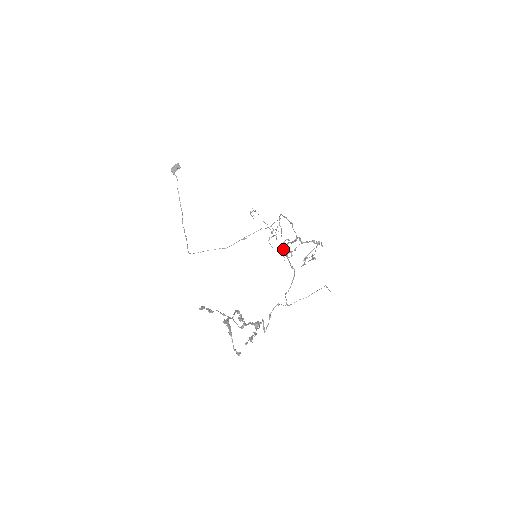
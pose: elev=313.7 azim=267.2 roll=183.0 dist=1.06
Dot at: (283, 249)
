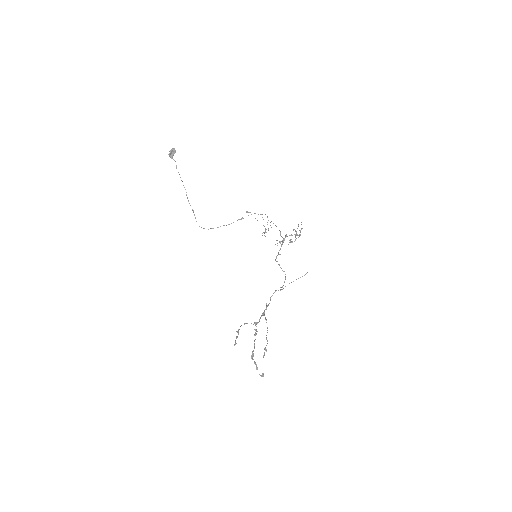
Dot at: occluded
